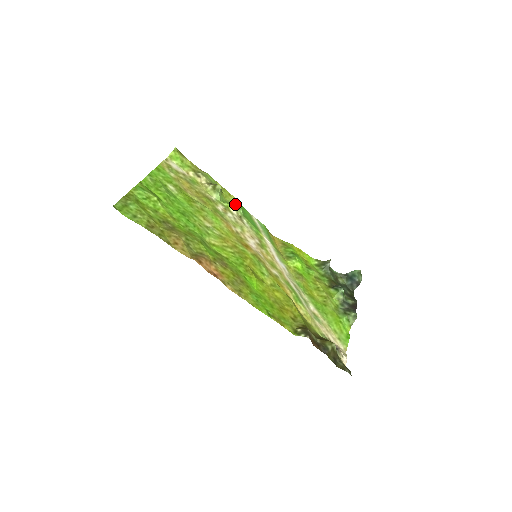
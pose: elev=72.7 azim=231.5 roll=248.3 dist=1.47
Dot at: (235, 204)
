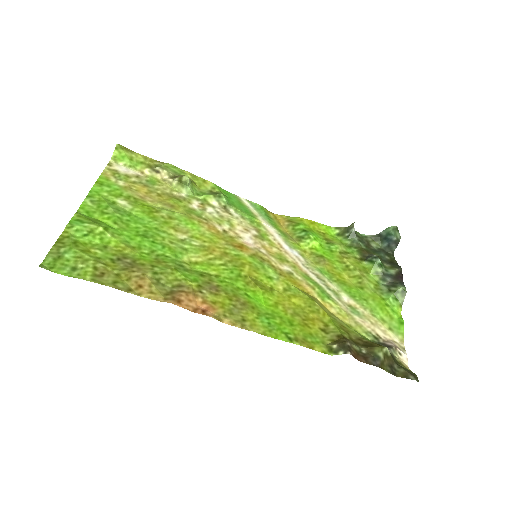
Dot at: (214, 192)
